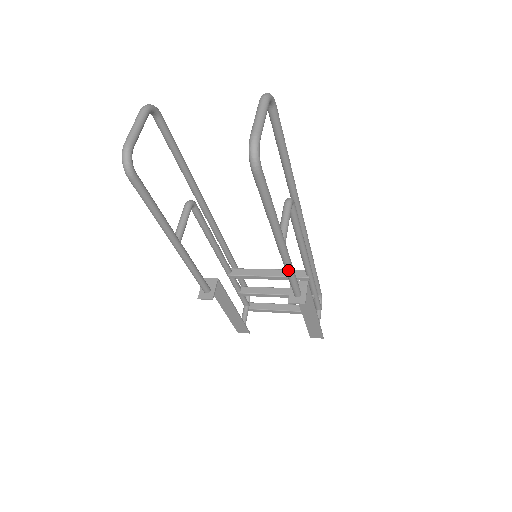
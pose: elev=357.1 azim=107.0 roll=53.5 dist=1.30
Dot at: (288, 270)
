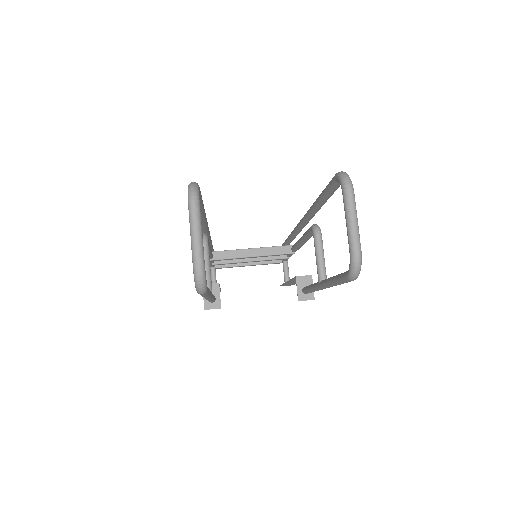
Dot at: occluded
